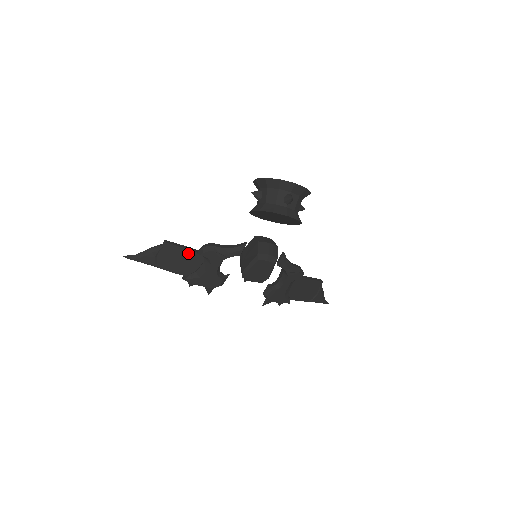
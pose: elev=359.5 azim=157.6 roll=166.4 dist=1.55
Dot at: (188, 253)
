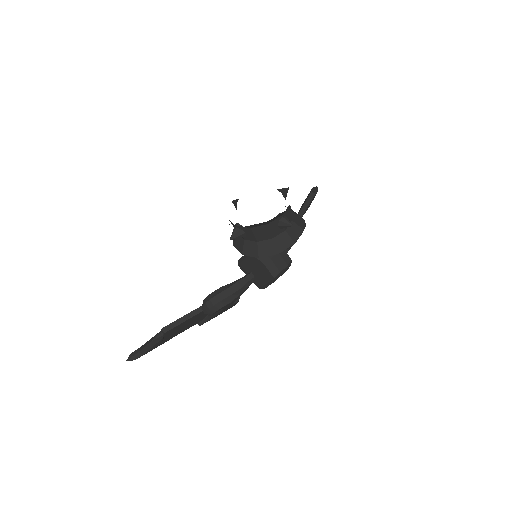
Dot at: (194, 317)
